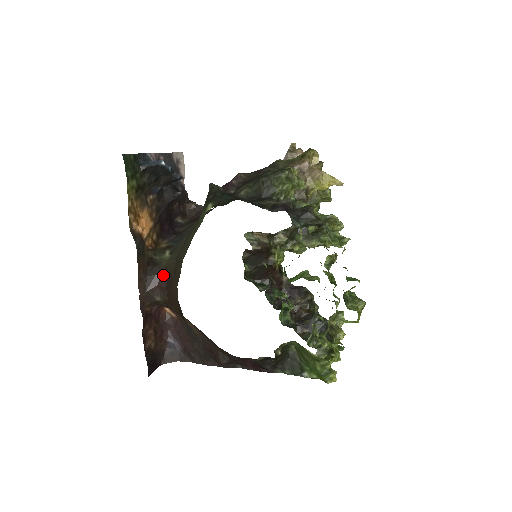
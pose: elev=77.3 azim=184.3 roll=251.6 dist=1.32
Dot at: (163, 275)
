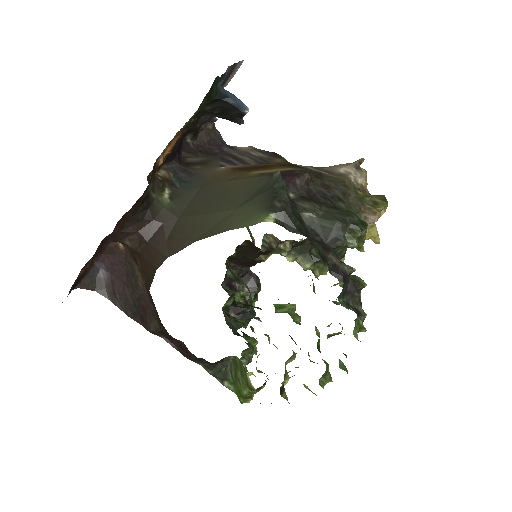
Dot at: (152, 224)
